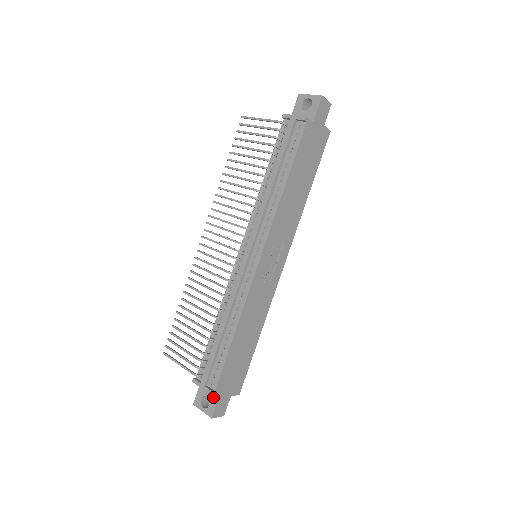
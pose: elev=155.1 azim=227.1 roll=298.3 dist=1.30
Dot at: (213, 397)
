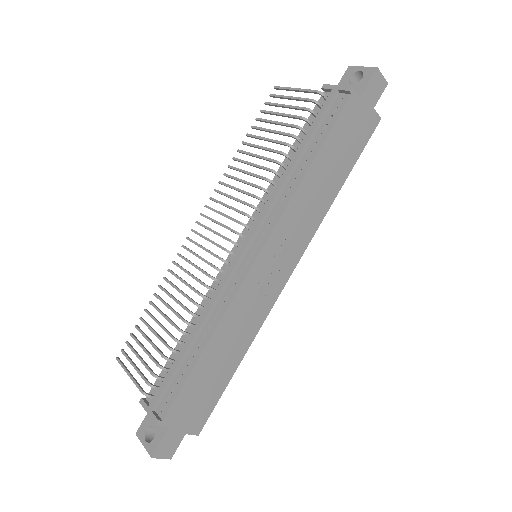
Dot at: (160, 429)
